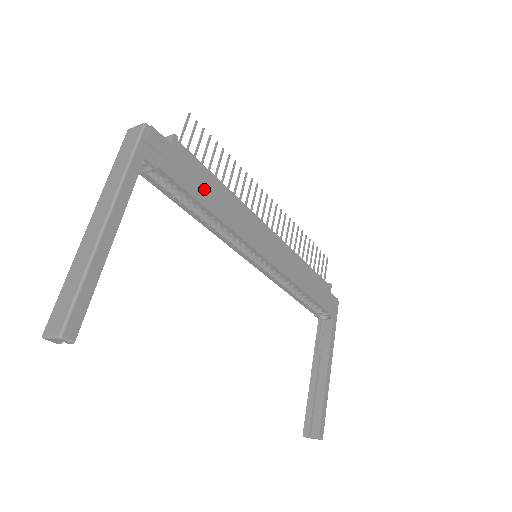
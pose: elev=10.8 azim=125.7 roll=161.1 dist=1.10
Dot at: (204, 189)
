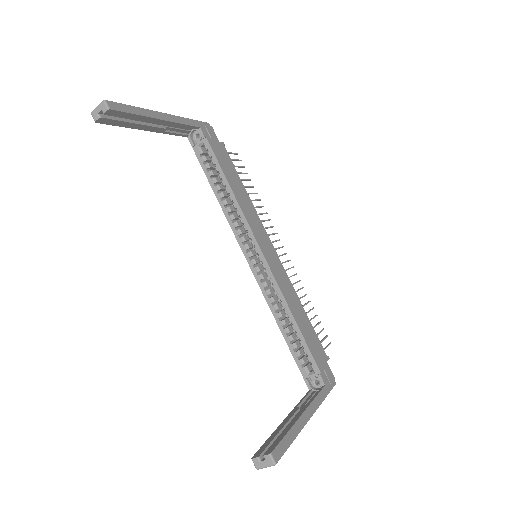
Dot at: (231, 175)
